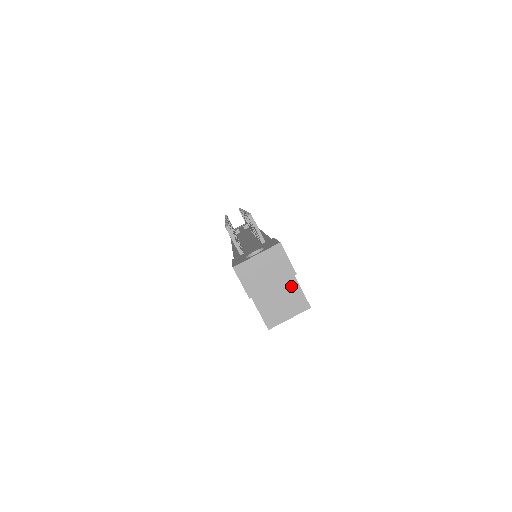
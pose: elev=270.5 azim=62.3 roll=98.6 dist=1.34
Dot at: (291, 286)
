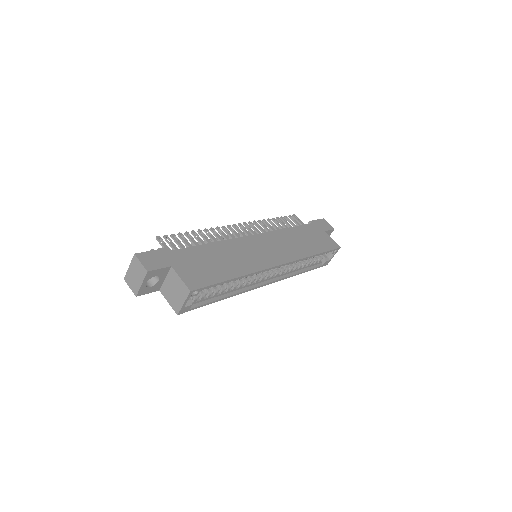
Dot at: (176, 279)
